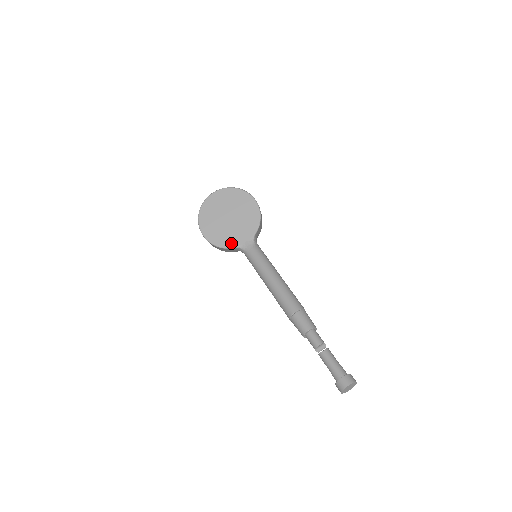
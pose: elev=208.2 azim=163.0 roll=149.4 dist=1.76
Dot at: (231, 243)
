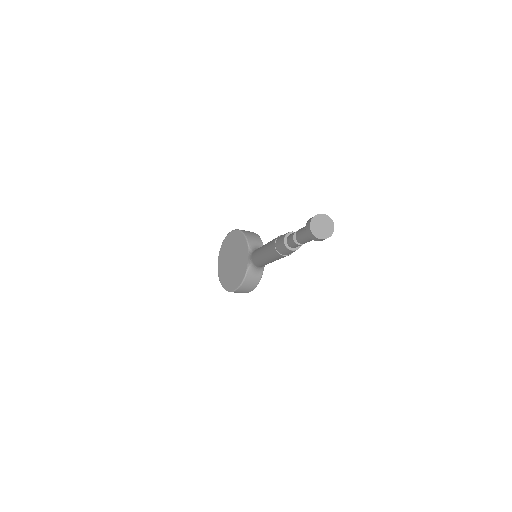
Dot at: (243, 272)
